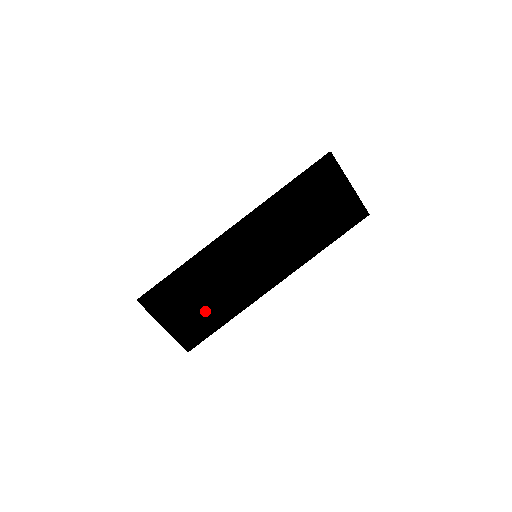
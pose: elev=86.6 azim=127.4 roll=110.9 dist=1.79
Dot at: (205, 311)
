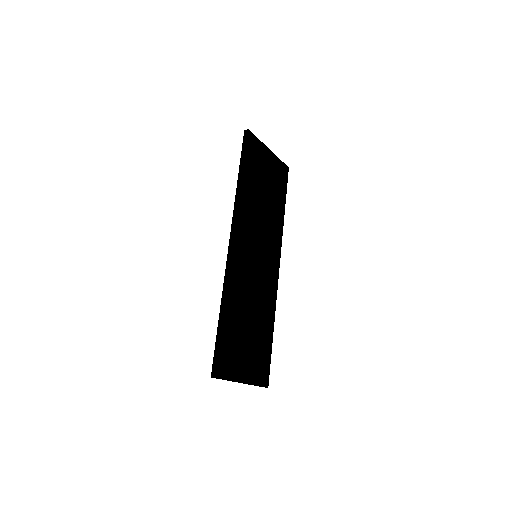
Dot at: (257, 337)
